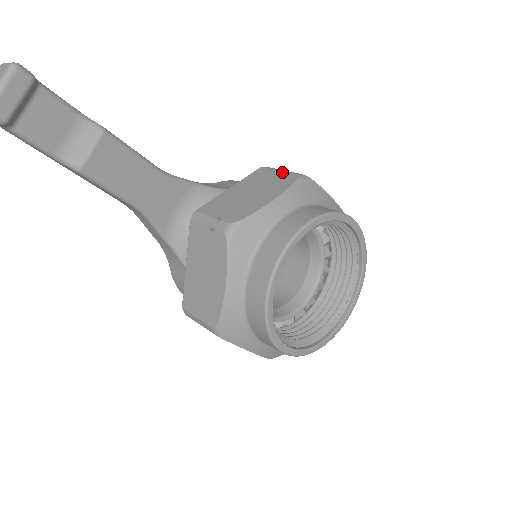
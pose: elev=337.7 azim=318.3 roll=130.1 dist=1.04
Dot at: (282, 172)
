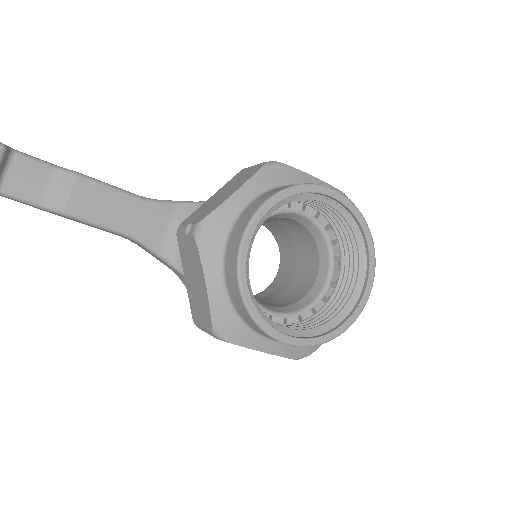
Dot at: (254, 166)
